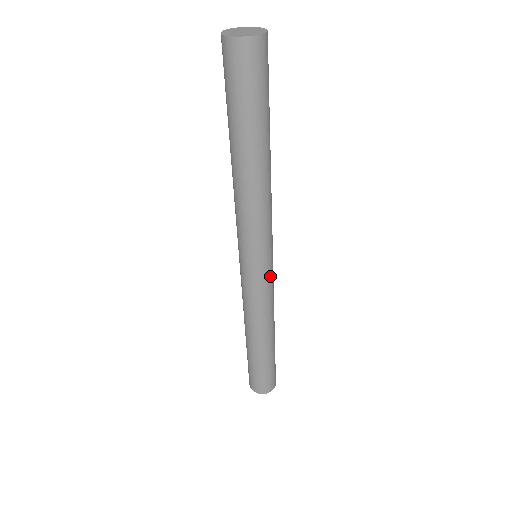
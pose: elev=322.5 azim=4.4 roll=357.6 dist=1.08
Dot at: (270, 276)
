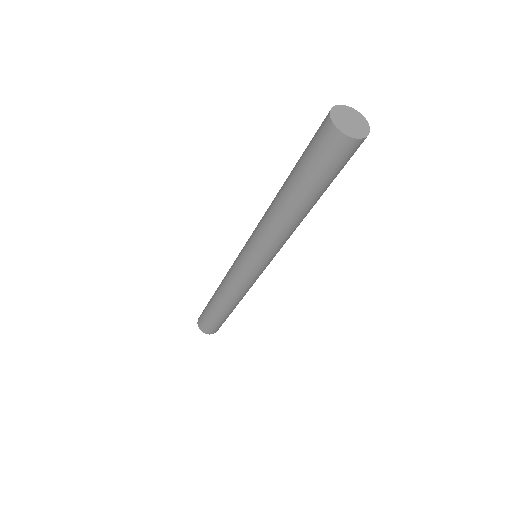
Dot at: (251, 277)
